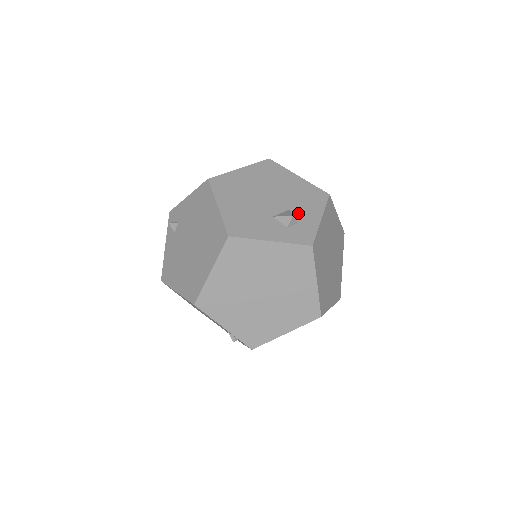
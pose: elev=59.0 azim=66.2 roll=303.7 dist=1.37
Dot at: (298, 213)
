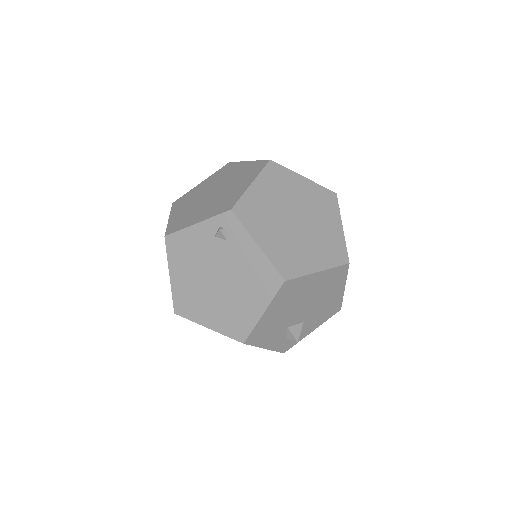
Dot at: (305, 326)
